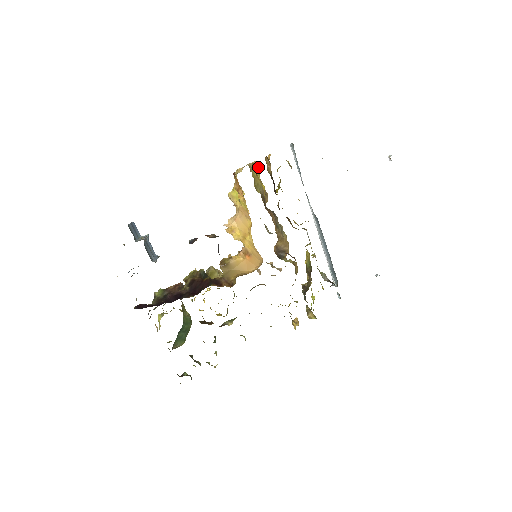
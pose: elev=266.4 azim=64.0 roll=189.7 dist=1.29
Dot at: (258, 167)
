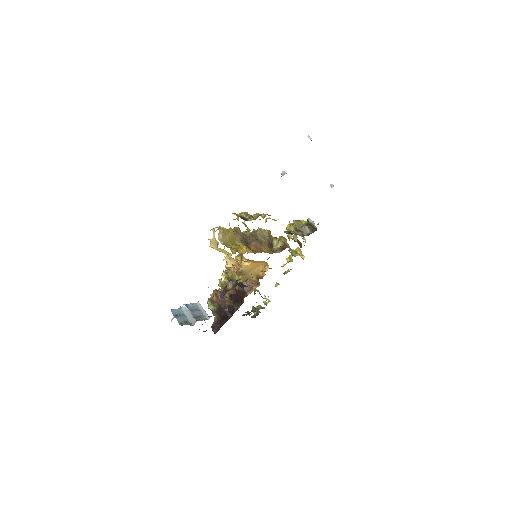
Dot at: (224, 231)
